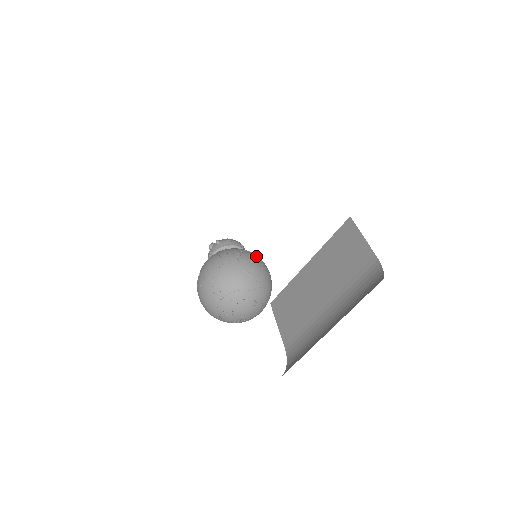
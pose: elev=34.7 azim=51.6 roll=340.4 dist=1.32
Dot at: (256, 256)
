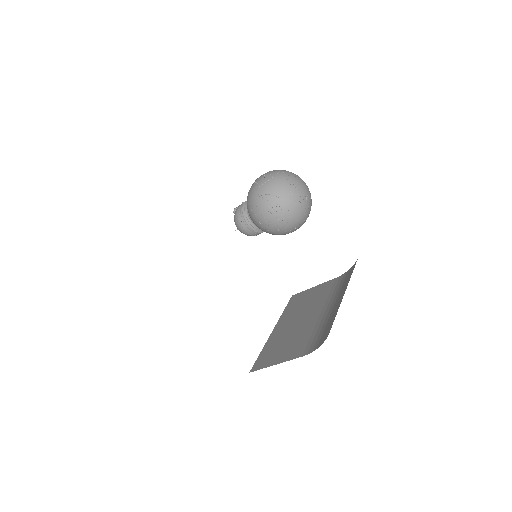
Dot at: occluded
